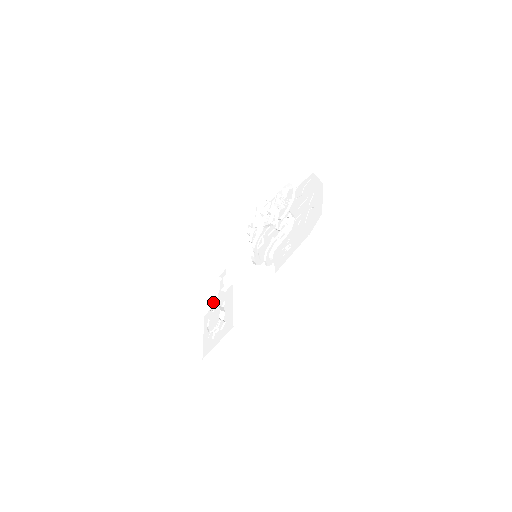
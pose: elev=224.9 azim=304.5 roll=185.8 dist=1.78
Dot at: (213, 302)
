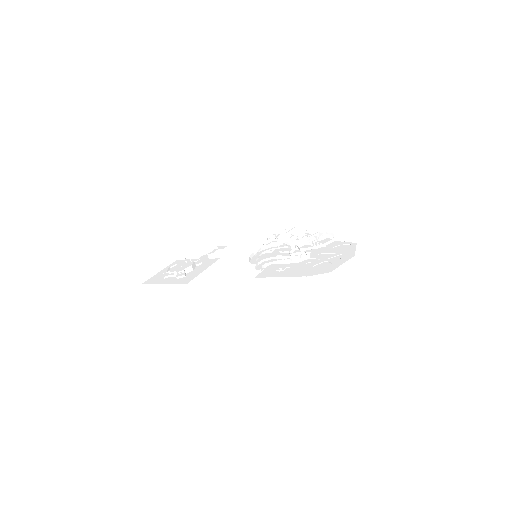
Dot at: (193, 256)
